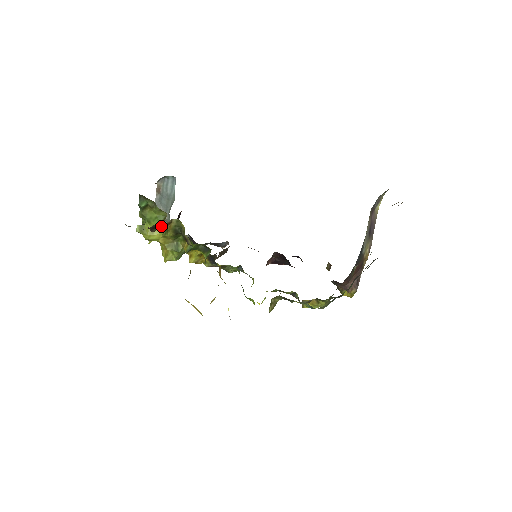
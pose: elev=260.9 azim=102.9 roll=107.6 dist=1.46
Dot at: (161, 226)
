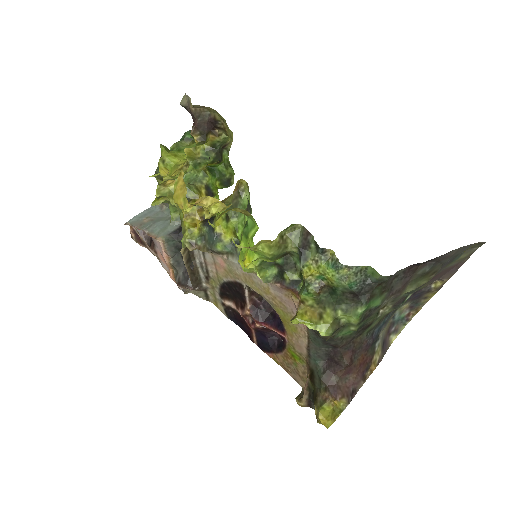
Dot at: (202, 137)
